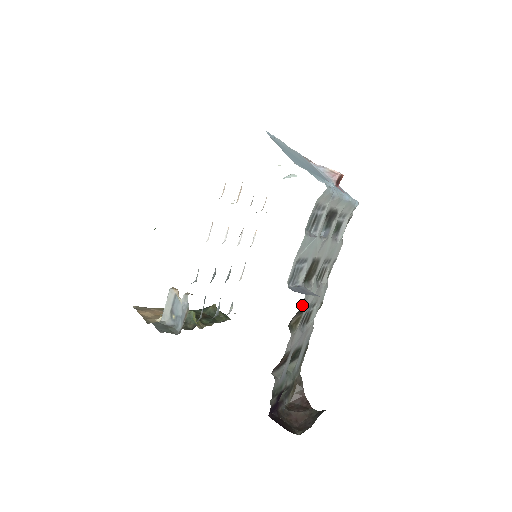
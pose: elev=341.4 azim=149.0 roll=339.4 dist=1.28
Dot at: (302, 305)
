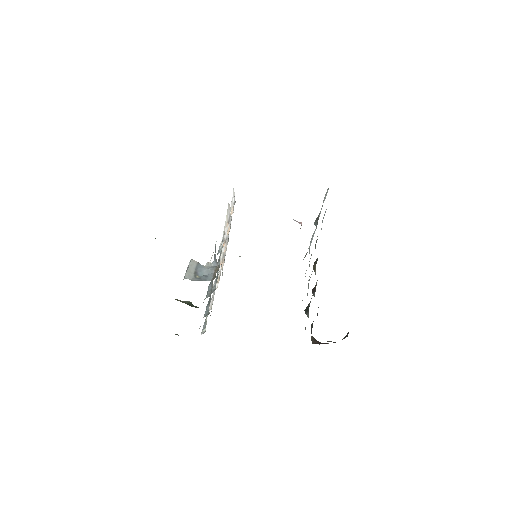
Dot at: occluded
